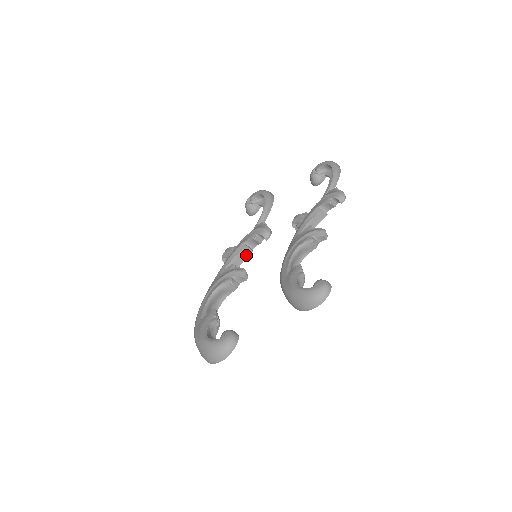
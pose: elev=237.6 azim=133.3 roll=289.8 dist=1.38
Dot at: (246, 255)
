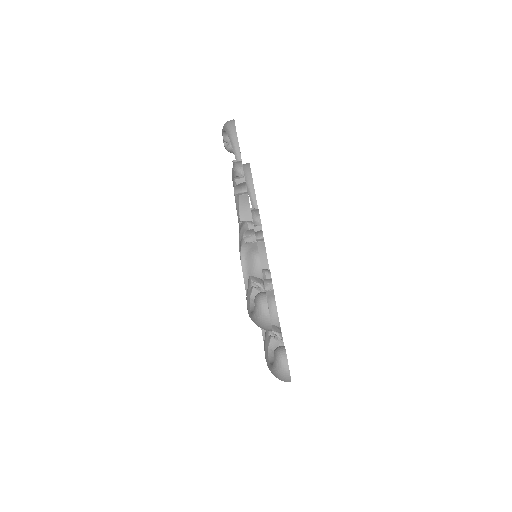
Dot at: (263, 248)
